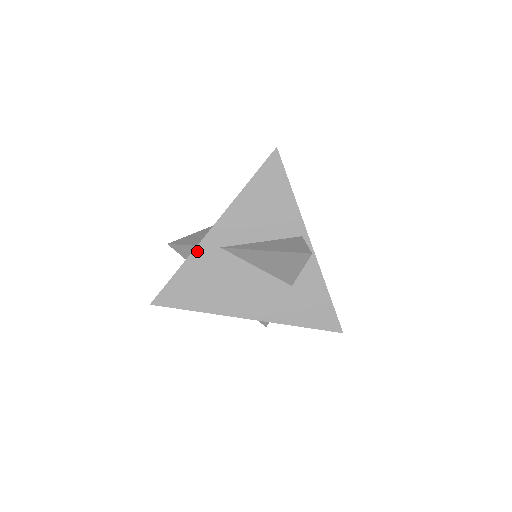
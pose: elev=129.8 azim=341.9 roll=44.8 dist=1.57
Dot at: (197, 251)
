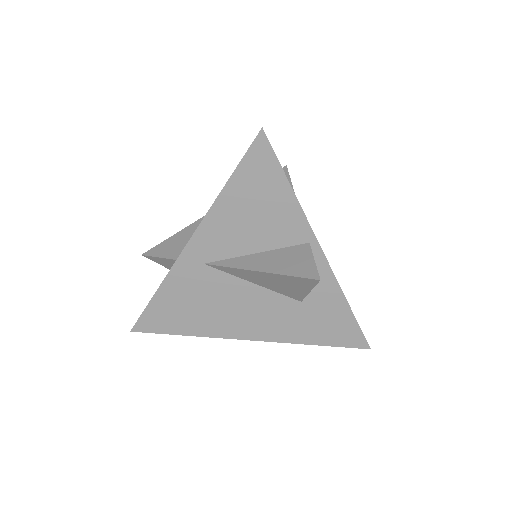
Dot at: (175, 270)
